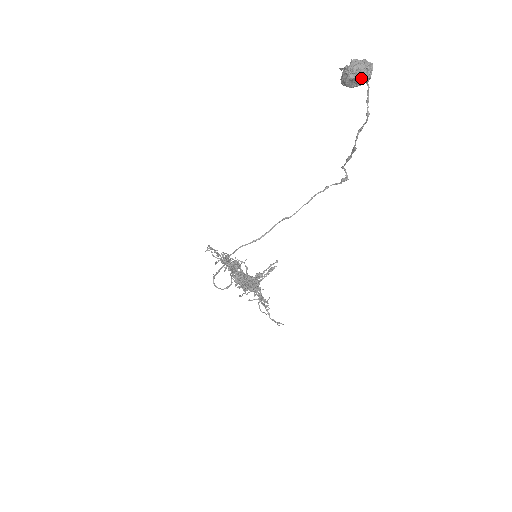
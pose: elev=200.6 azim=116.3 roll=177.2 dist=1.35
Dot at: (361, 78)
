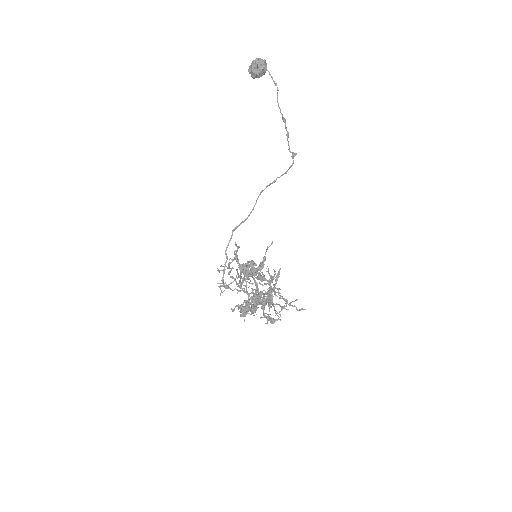
Dot at: (260, 64)
